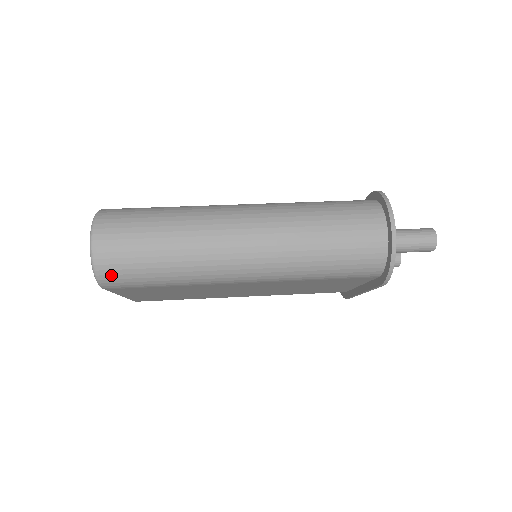
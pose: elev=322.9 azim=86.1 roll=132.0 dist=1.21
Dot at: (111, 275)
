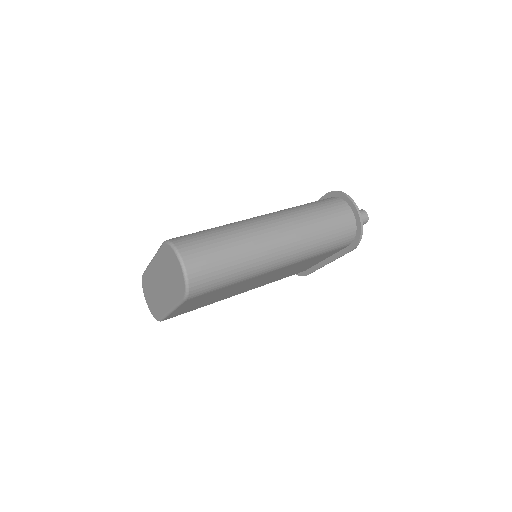
Dot at: (199, 285)
